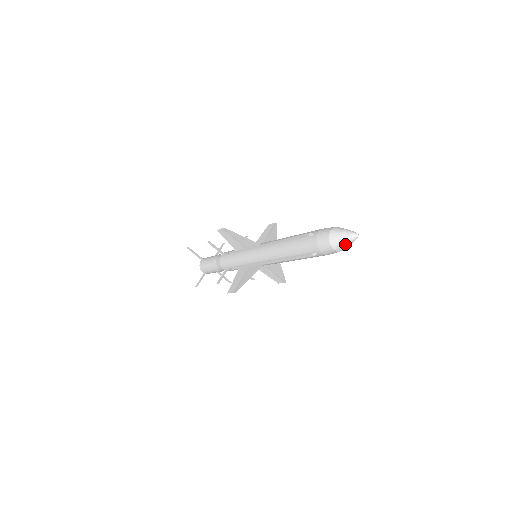
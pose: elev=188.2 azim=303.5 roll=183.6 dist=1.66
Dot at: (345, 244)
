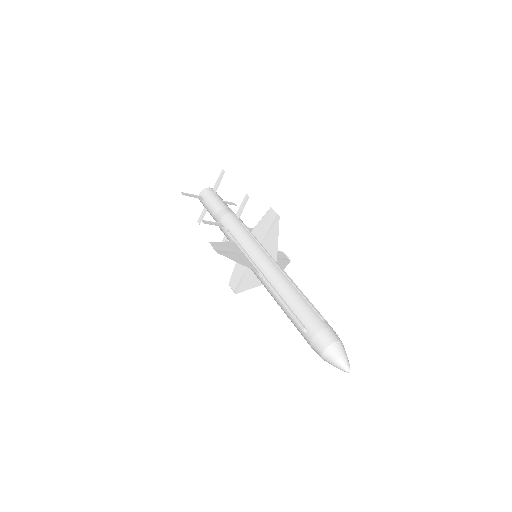
Dot at: occluded
